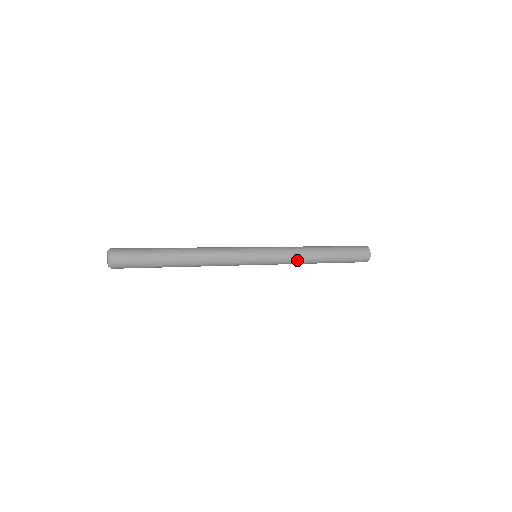
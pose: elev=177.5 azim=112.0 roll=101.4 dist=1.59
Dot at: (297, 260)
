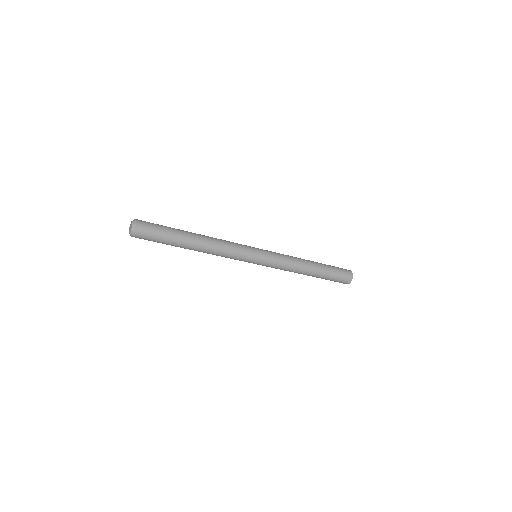
Dot at: (289, 269)
